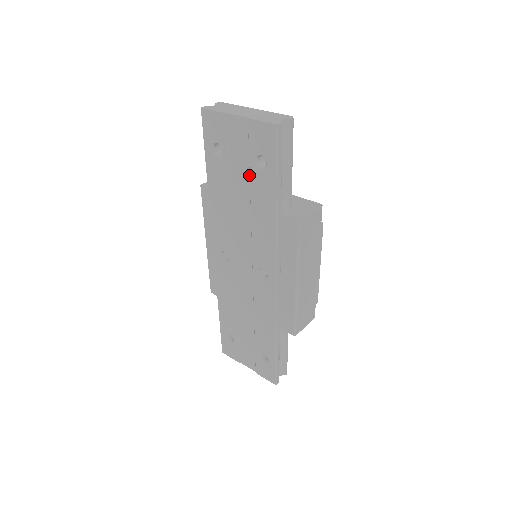
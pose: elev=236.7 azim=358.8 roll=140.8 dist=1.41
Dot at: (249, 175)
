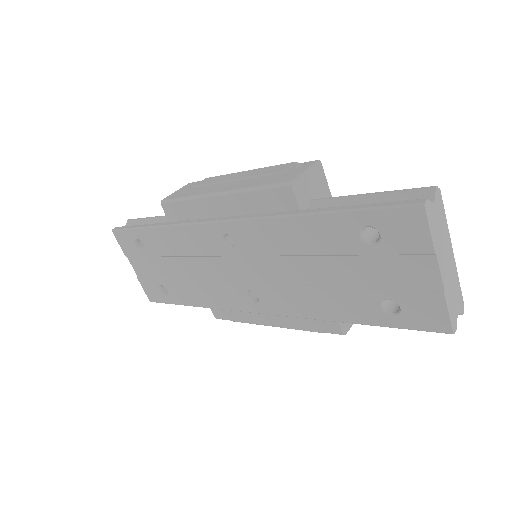
Dot at: (362, 286)
